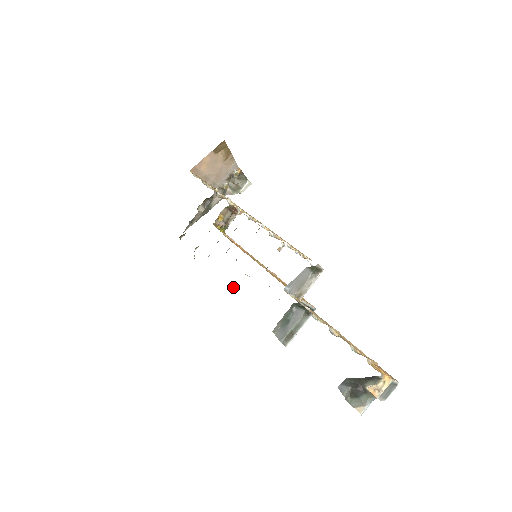
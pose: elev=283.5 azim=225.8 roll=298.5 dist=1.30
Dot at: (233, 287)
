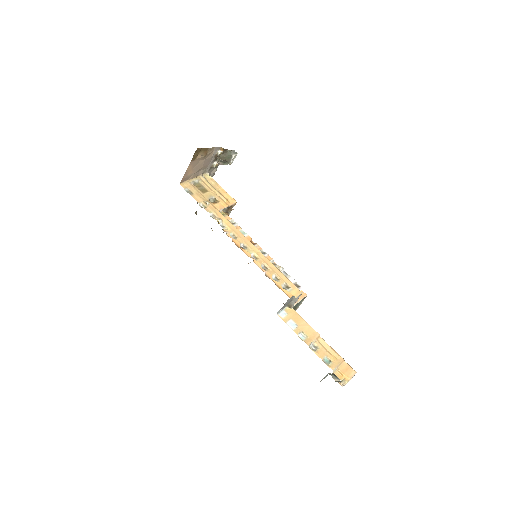
Dot at: occluded
